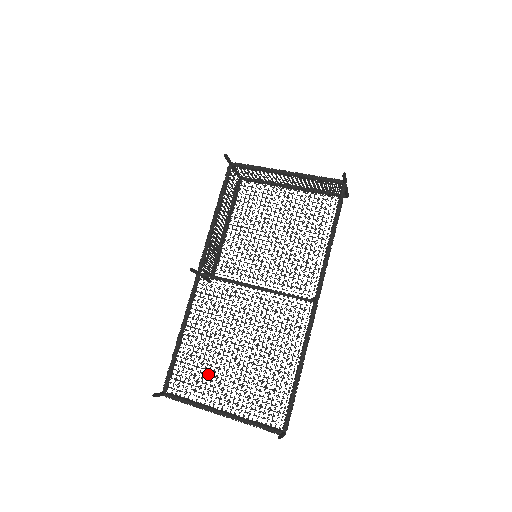
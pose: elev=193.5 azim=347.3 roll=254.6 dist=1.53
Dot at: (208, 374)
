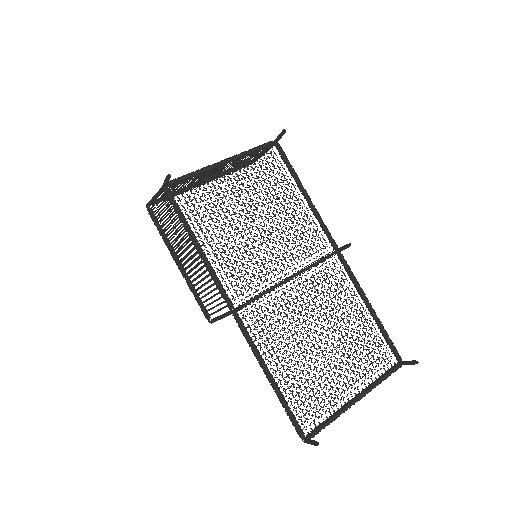
Dot at: (319, 384)
